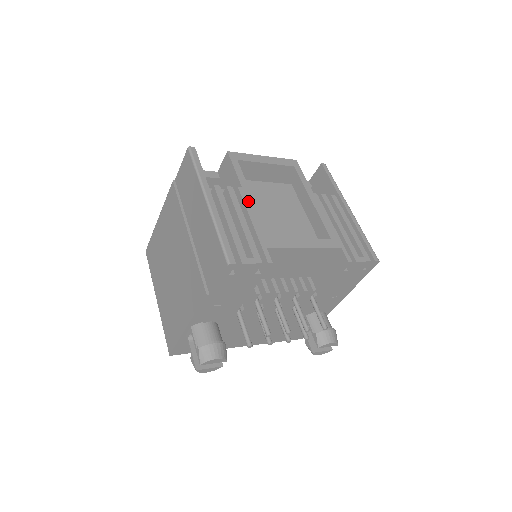
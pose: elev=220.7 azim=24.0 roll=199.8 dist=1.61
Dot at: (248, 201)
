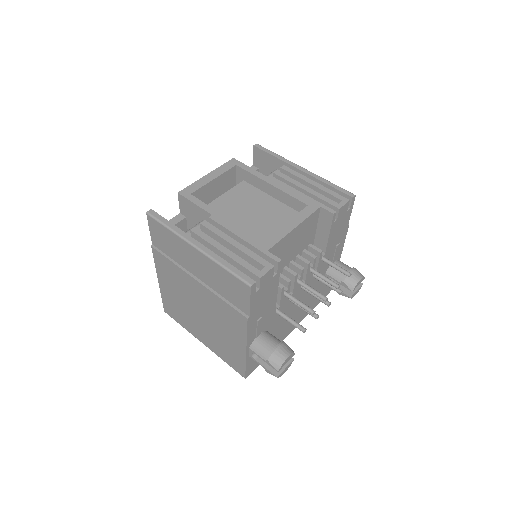
Dot at: (225, 223)
